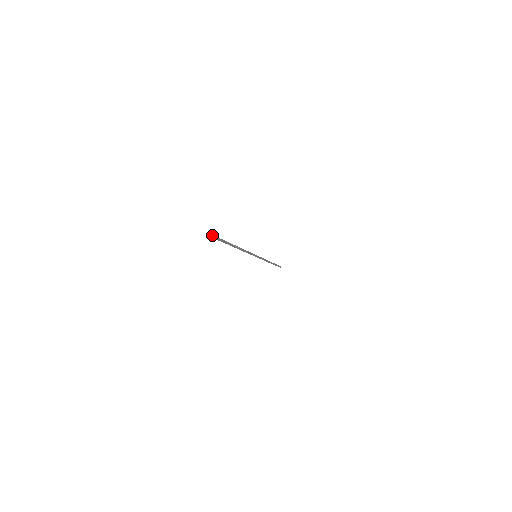
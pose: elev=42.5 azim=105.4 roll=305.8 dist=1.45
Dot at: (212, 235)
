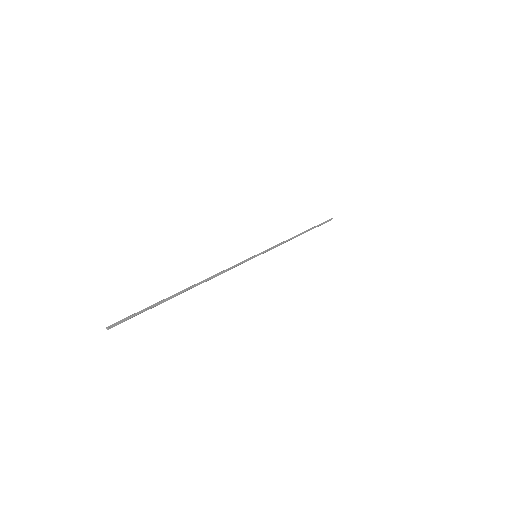
Dot at: (122, 320)
